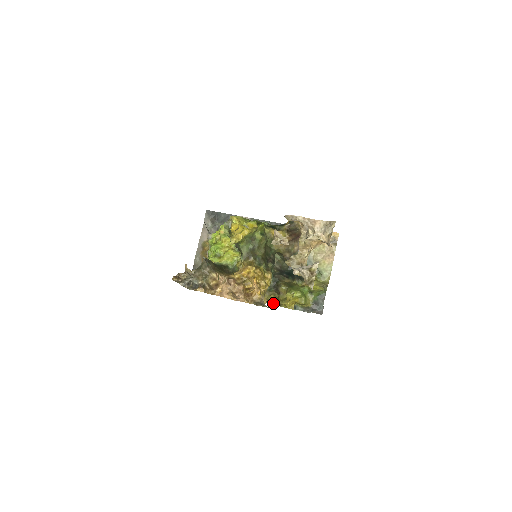
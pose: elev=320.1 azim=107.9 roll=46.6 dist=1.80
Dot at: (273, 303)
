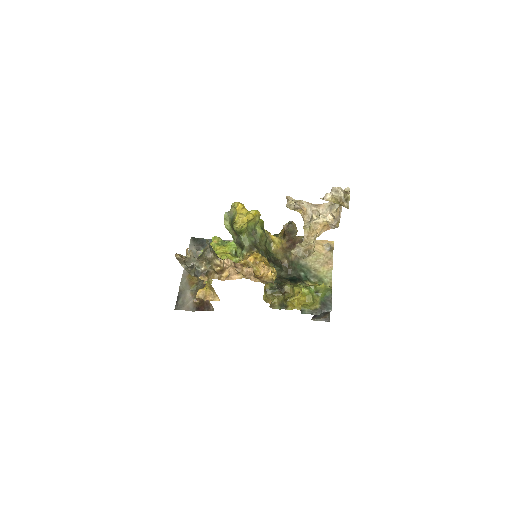
Dot at: (277, 307)
